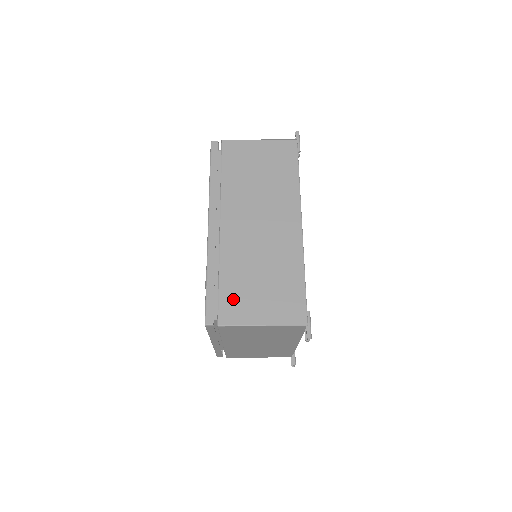
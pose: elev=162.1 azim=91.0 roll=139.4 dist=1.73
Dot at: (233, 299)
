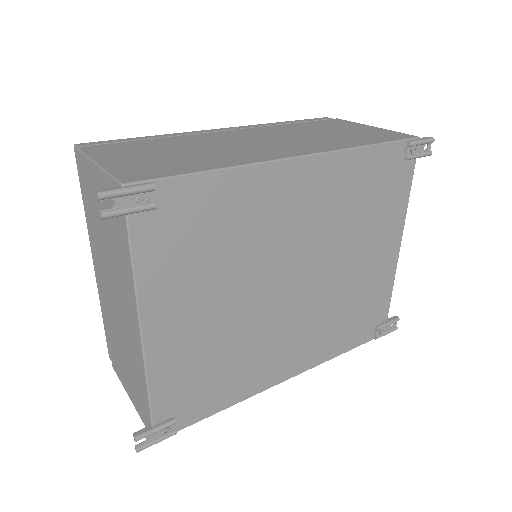
Dot at: (126, 147)
